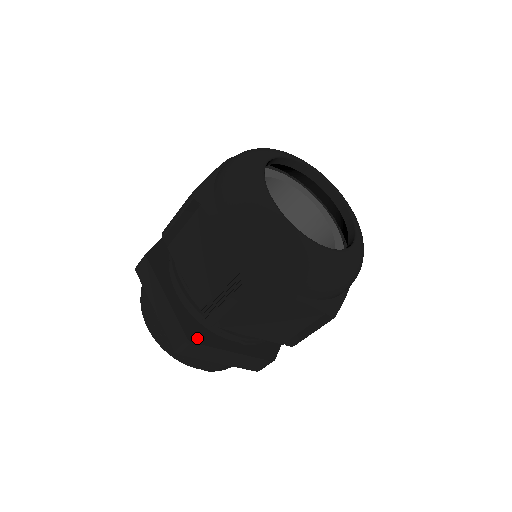
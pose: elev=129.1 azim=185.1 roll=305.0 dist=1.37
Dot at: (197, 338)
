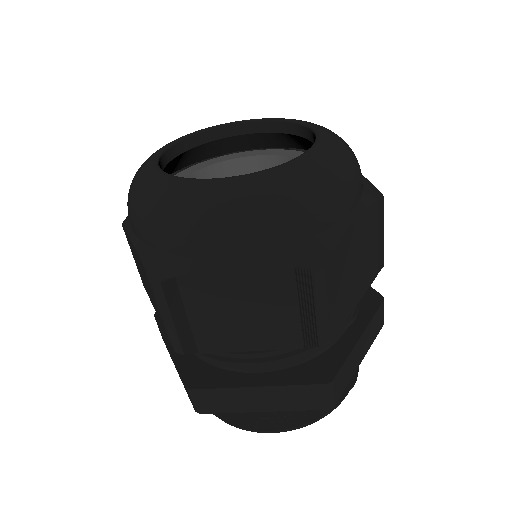
Dot at: (328, 372)
